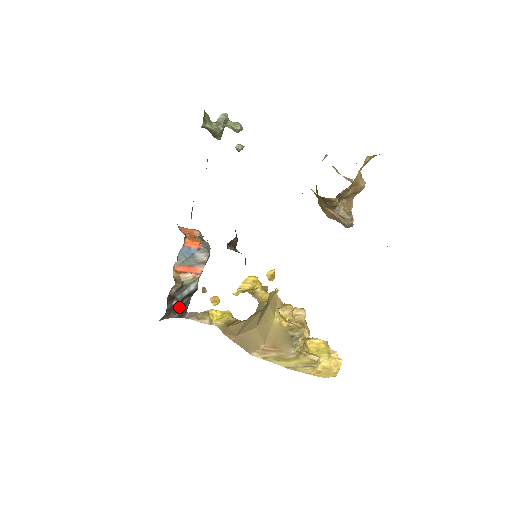
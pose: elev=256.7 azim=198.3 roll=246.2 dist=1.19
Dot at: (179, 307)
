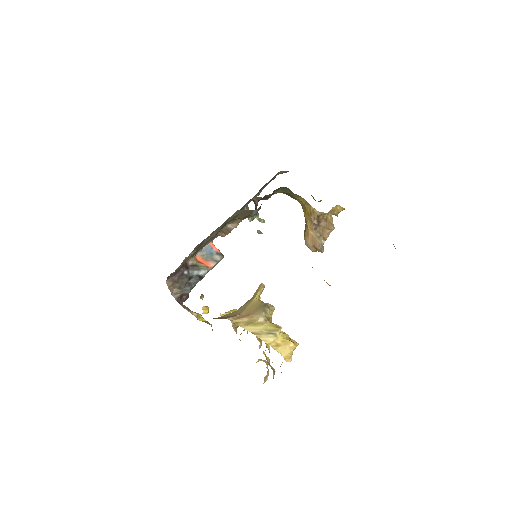
Dot at: (185, 283)
